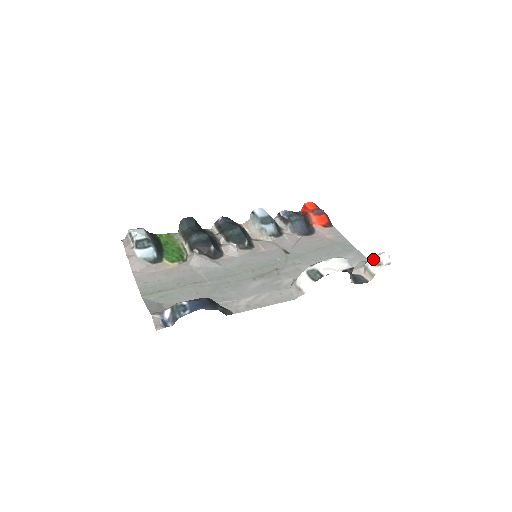
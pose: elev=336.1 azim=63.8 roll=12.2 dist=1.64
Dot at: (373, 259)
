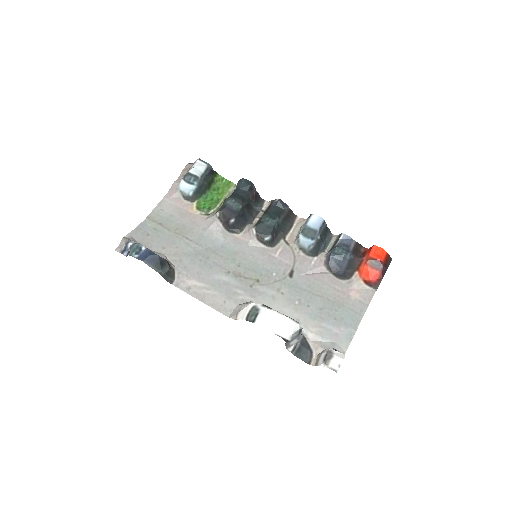
Dot at: (328, 352)
